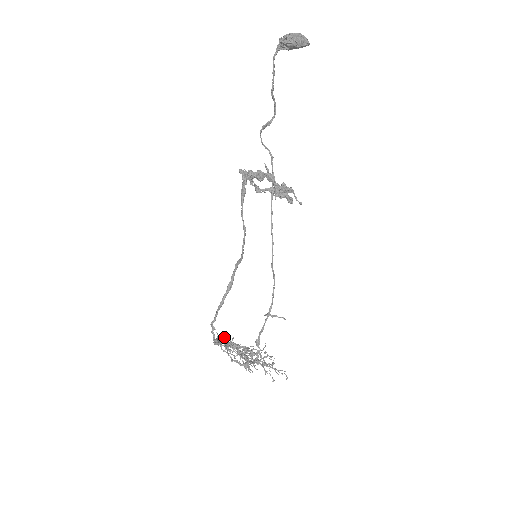
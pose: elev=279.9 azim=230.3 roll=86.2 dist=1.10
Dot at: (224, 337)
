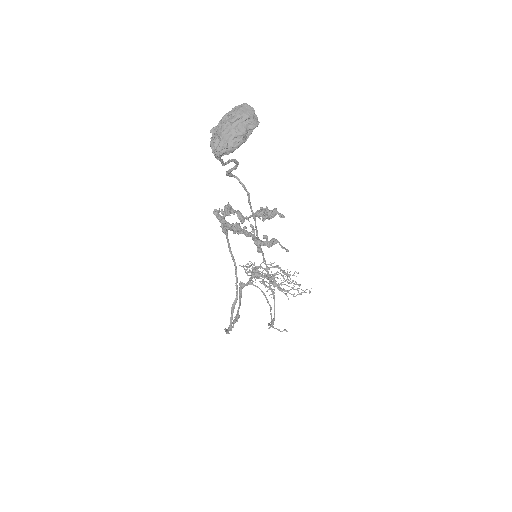
Dot at: (248, 266)
